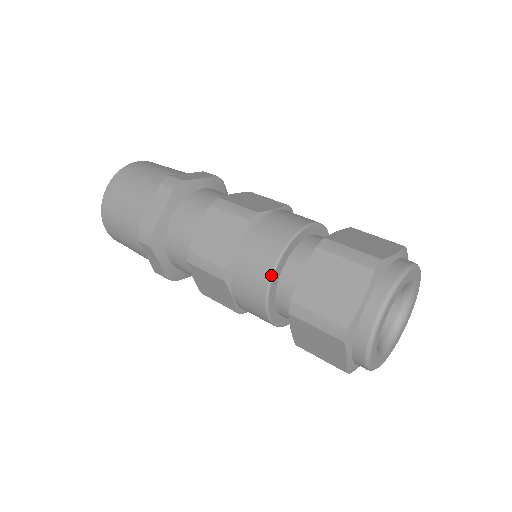
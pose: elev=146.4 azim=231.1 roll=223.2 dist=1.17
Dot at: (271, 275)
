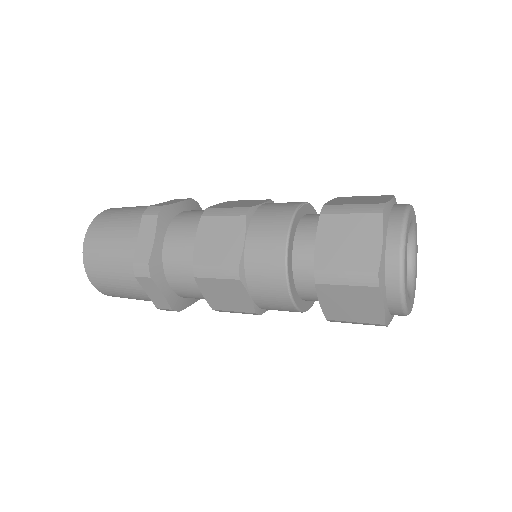
Dot at: (285, 255)
